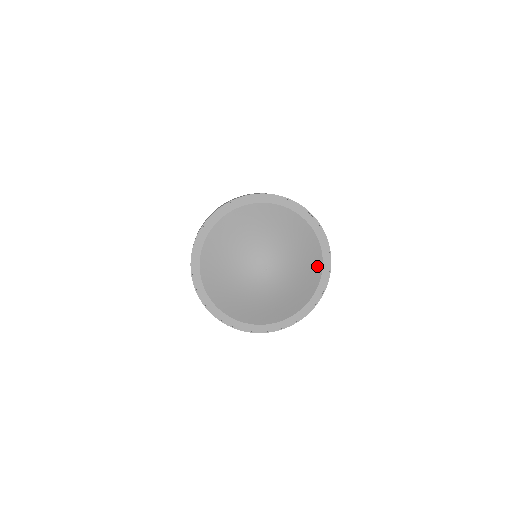
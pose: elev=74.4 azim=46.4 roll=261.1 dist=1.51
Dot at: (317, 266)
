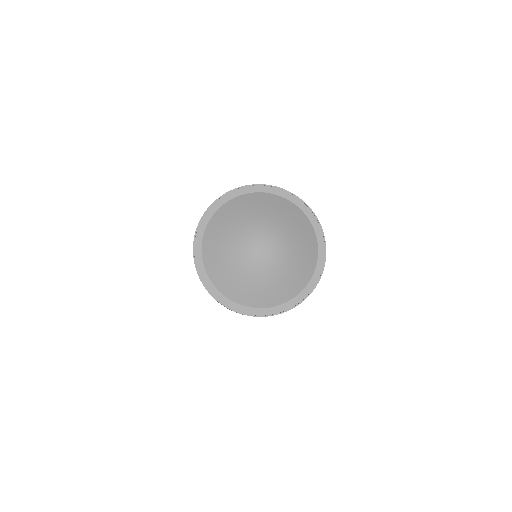
Dot at: (312, 259)
